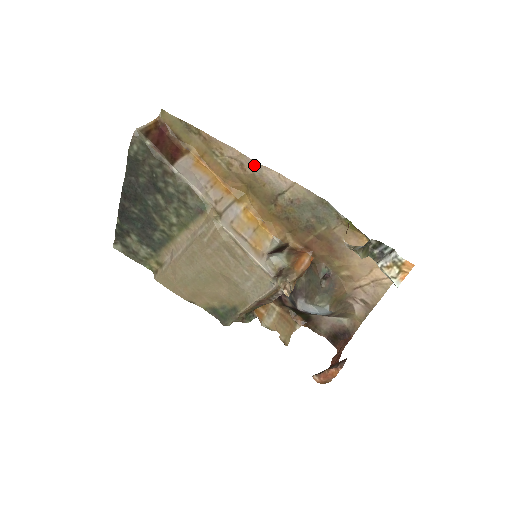
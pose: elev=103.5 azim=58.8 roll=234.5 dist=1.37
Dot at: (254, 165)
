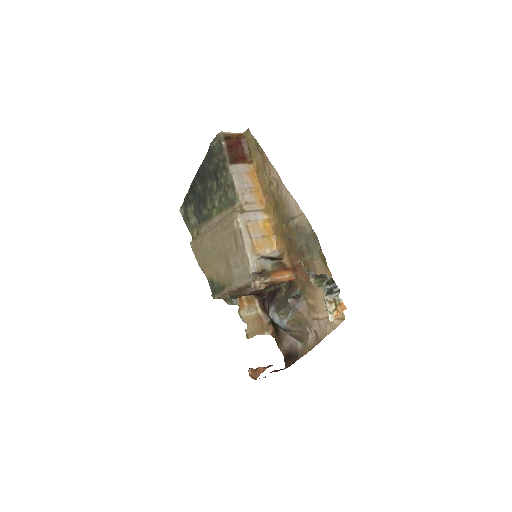
Dot at: (284, 189)
